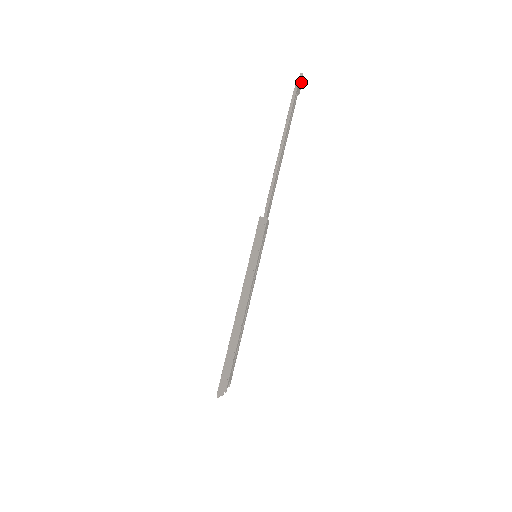
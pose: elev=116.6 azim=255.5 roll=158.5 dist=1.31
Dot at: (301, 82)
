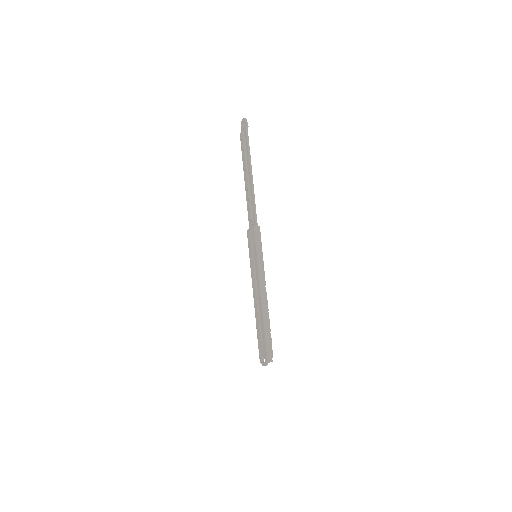
Dot at: occluded
